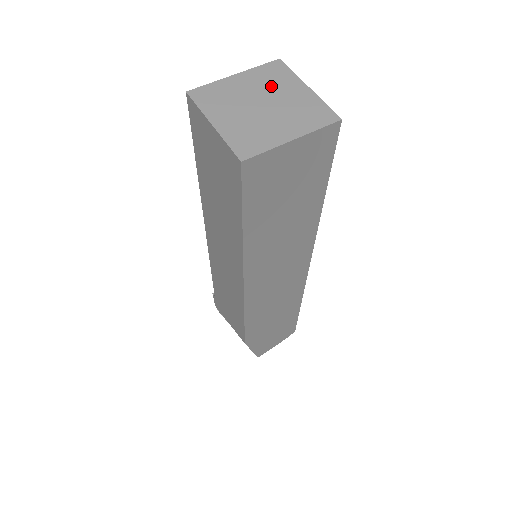
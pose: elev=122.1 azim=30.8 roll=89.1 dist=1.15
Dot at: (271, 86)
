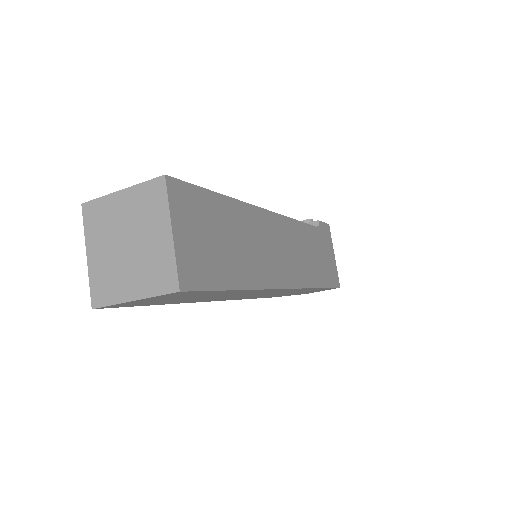
Dot at: (142, 219)
